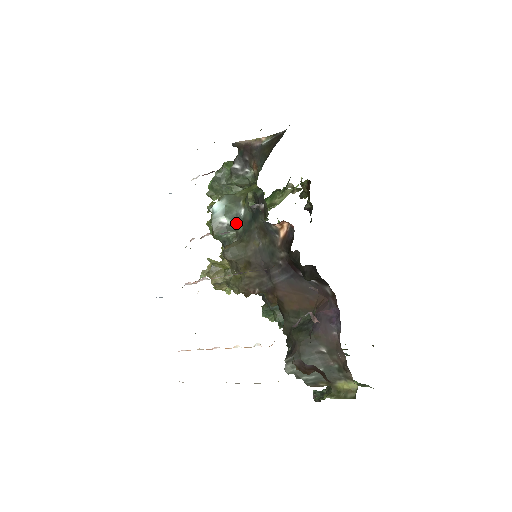
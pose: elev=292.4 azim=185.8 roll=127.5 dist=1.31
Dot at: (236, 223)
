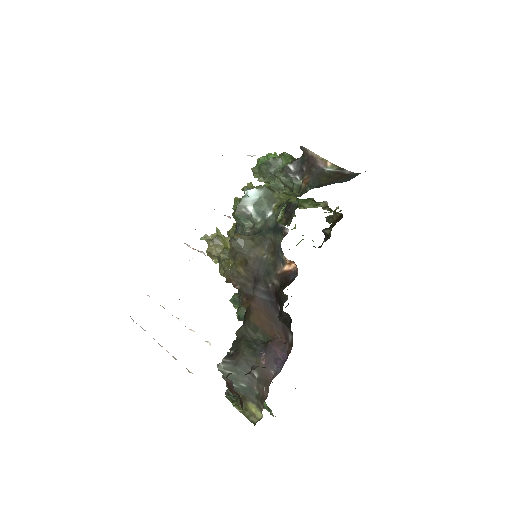
Dot at: (258, 218)
